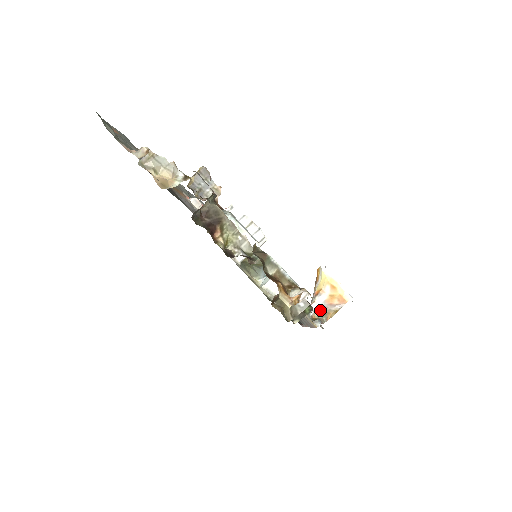
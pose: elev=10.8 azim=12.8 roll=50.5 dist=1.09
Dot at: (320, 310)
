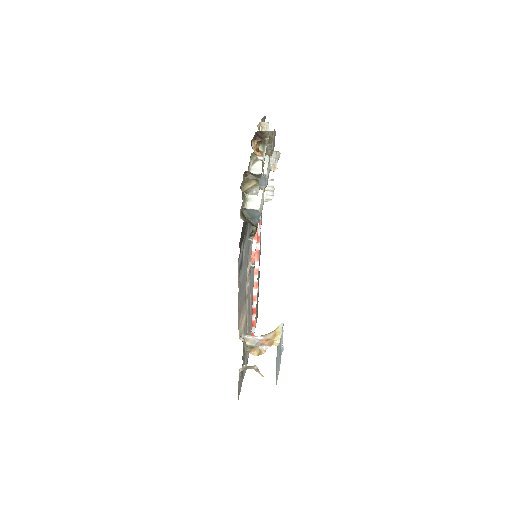
Dot at: (252, 343)
